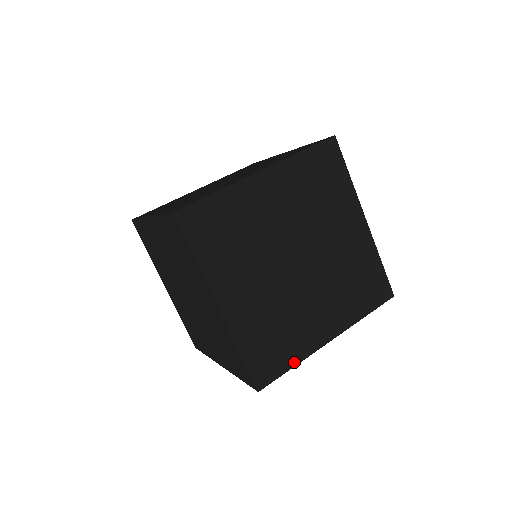
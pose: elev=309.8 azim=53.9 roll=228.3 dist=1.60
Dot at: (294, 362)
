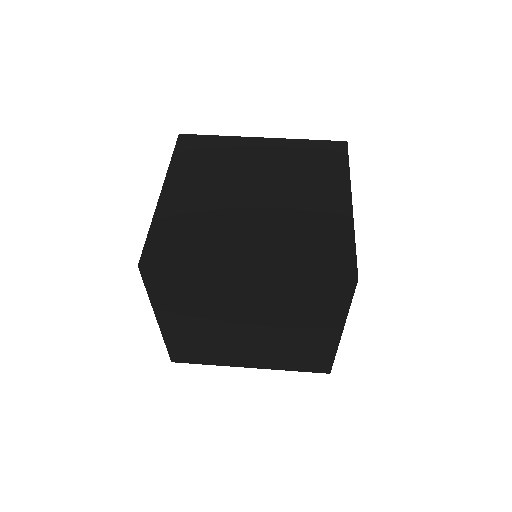
Dot at: (209, 363)
